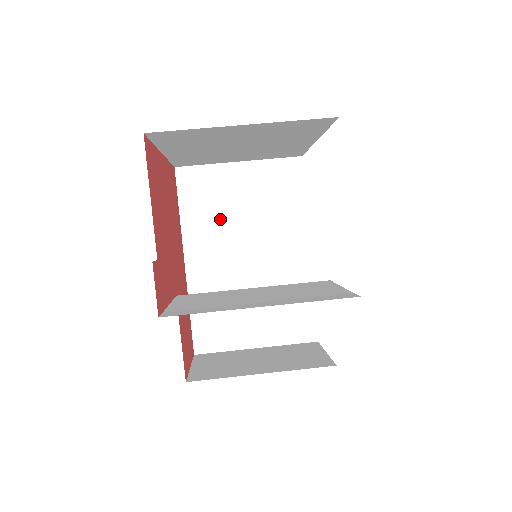
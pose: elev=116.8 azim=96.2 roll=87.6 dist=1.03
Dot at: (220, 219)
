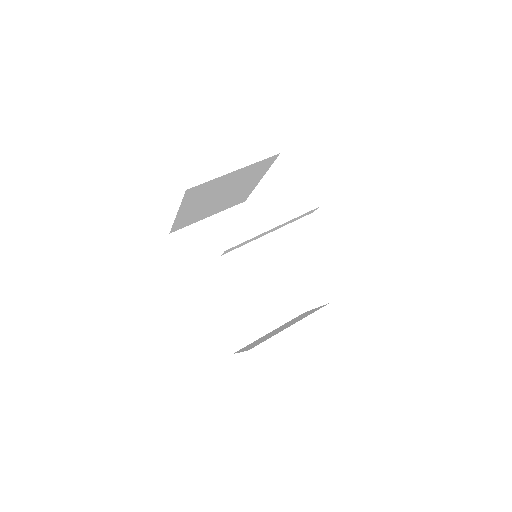
Dot at: (212, 256)
